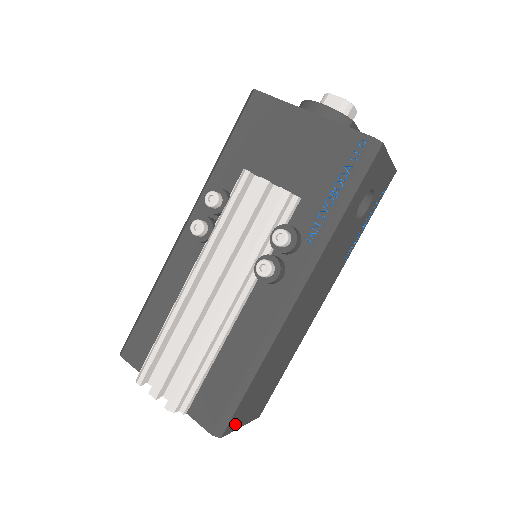
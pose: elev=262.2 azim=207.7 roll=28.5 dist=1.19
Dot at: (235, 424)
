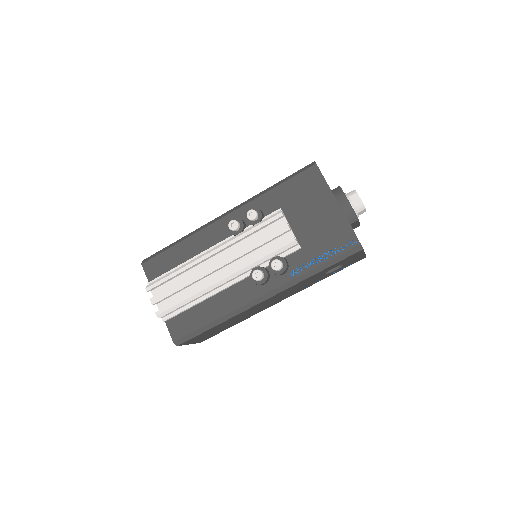
Dot at: (188, 342)
